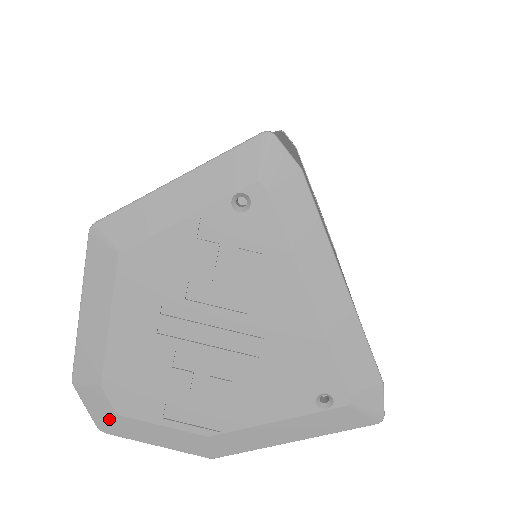
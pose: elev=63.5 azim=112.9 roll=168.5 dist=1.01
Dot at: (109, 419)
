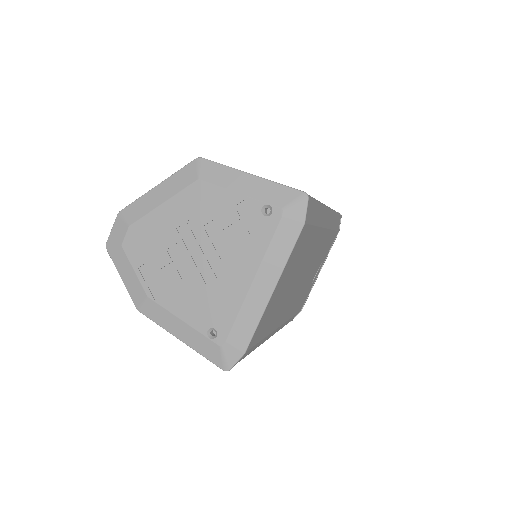
Dot at: (116, 244)
